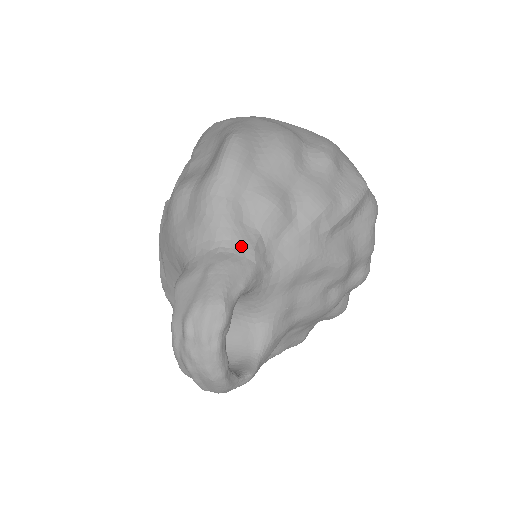
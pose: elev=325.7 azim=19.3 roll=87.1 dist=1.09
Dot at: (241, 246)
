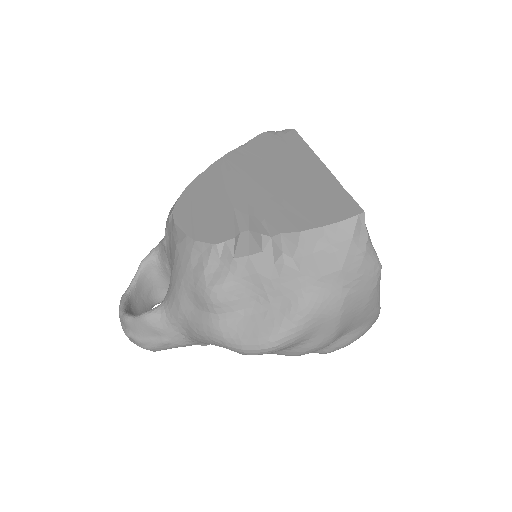
Dot at: (200, 343)
